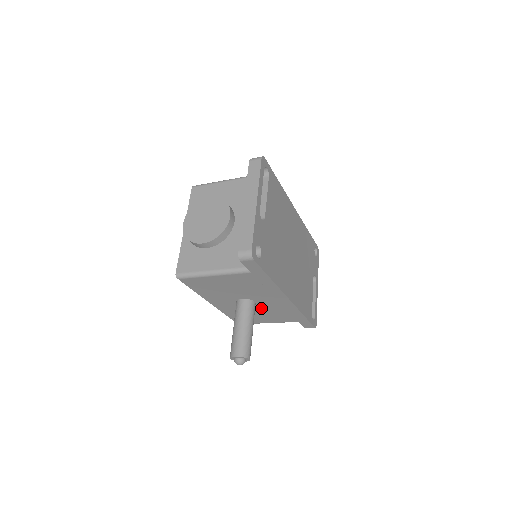
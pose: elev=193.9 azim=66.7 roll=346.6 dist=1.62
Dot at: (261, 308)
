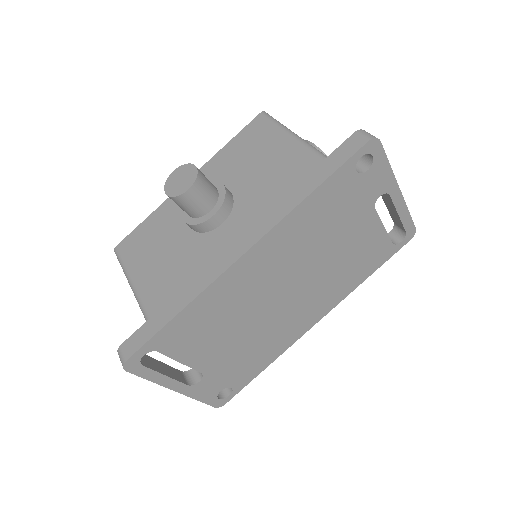
Dot at: occluded
